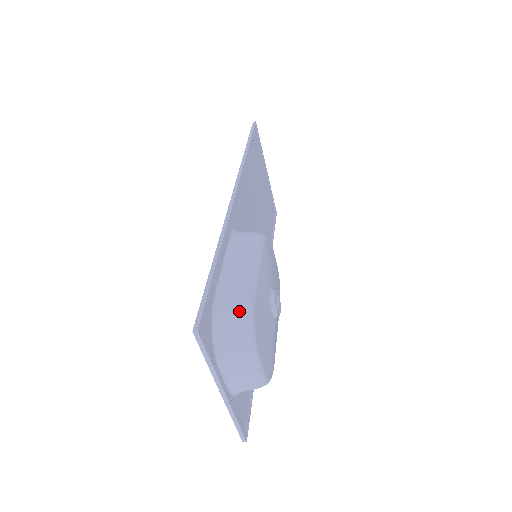
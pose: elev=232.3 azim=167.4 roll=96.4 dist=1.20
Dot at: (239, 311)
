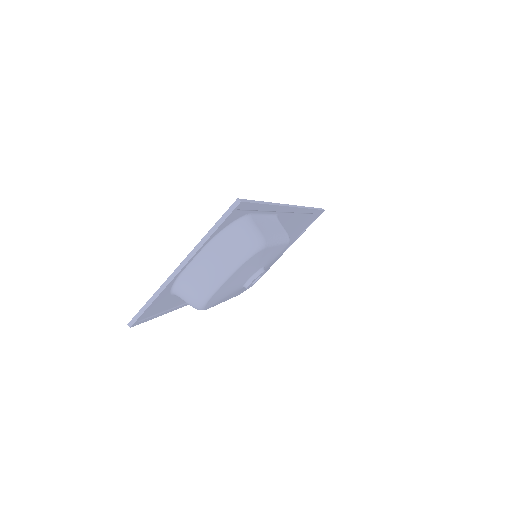
Dot at: (256, 237)
